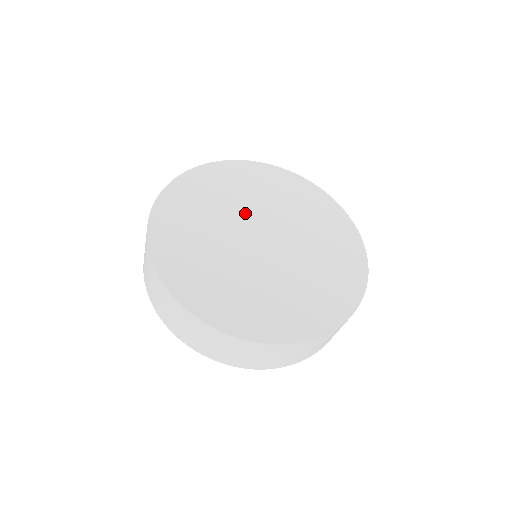
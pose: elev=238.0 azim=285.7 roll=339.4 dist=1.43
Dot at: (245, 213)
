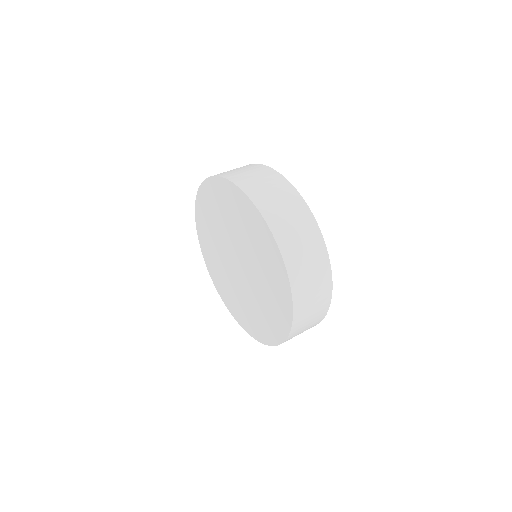
Dot at: occluded
